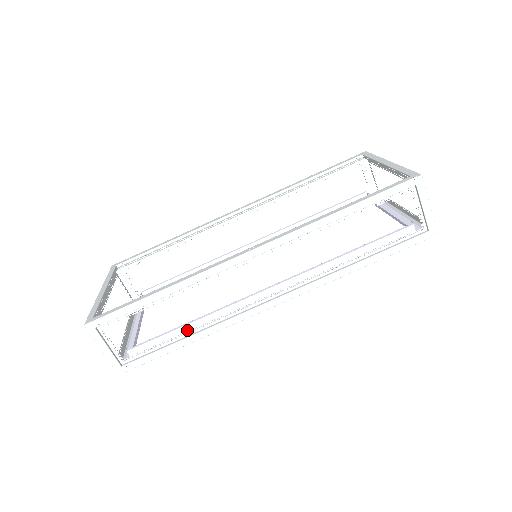
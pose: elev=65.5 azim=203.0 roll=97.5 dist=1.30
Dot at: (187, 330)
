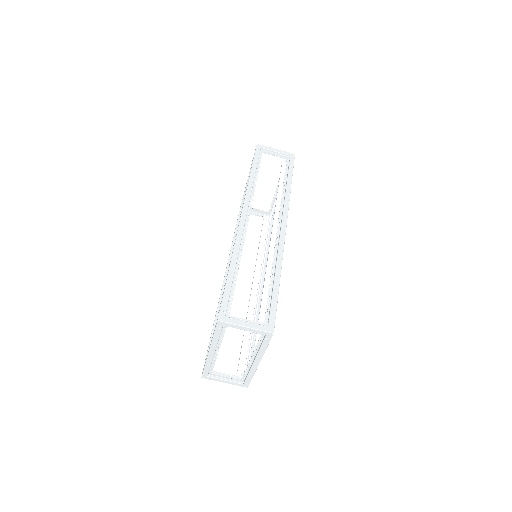
Dot at: occluded
